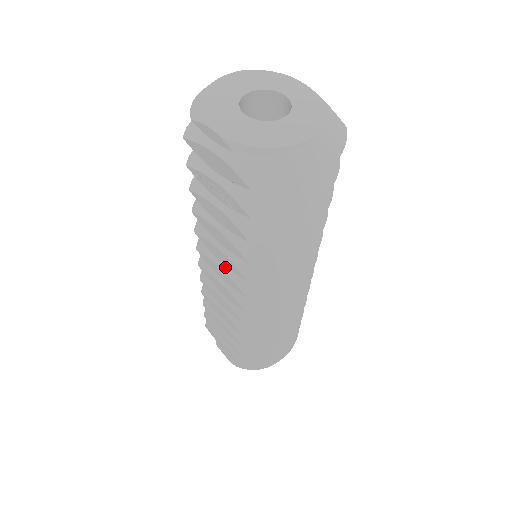
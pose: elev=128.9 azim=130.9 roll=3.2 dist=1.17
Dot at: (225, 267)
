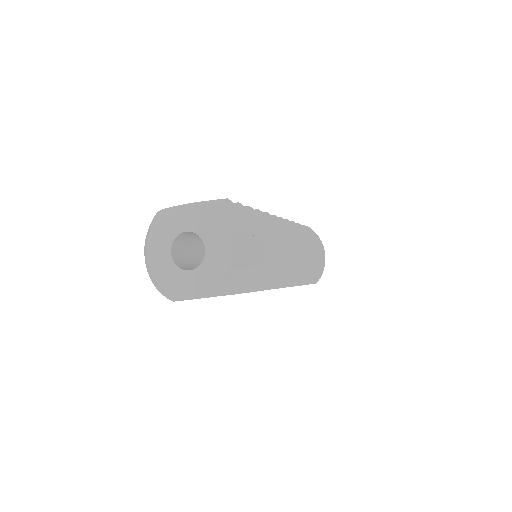
Dot at: occluded
